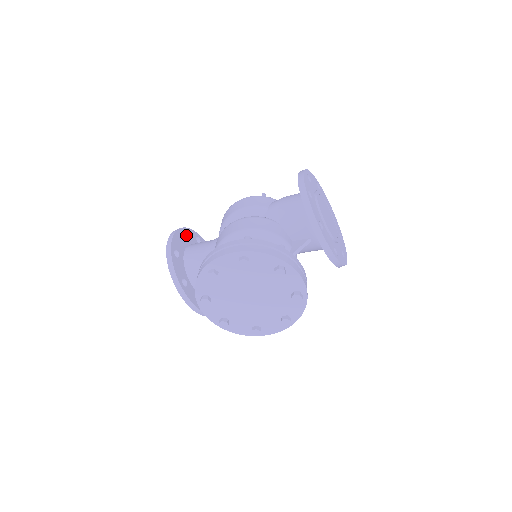
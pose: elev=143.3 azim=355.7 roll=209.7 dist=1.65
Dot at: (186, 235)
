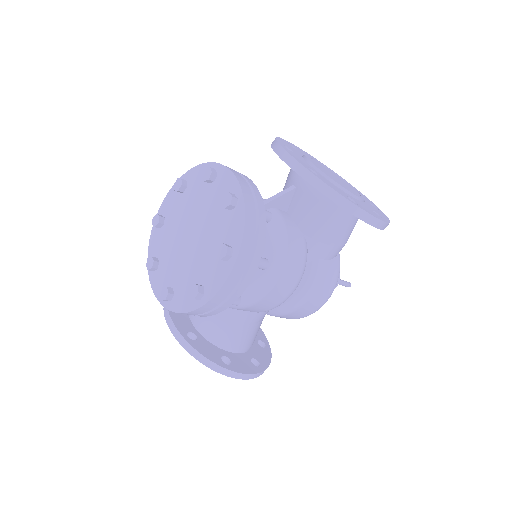
Dot at: occluded
